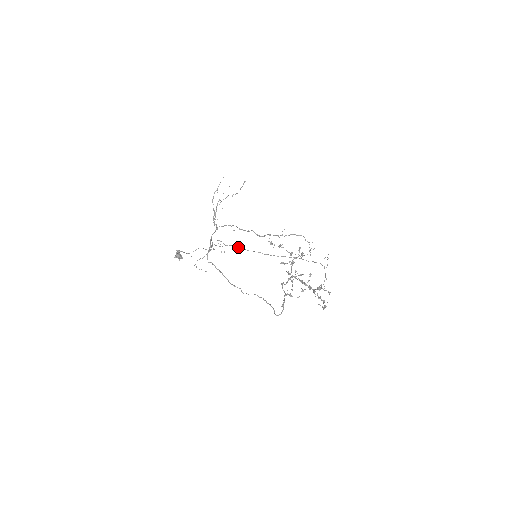
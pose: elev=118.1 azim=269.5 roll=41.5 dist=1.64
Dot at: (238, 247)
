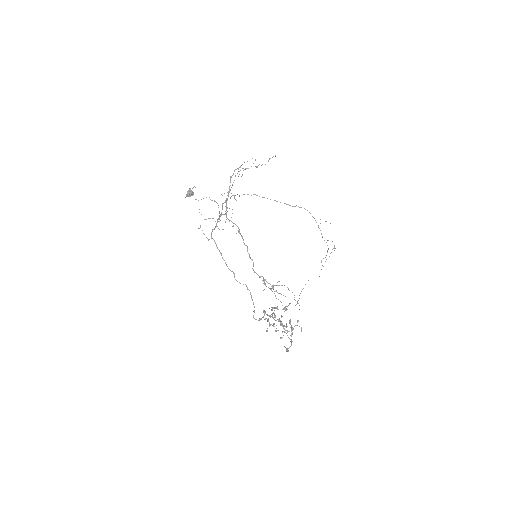
Dot at: (254, 194)
